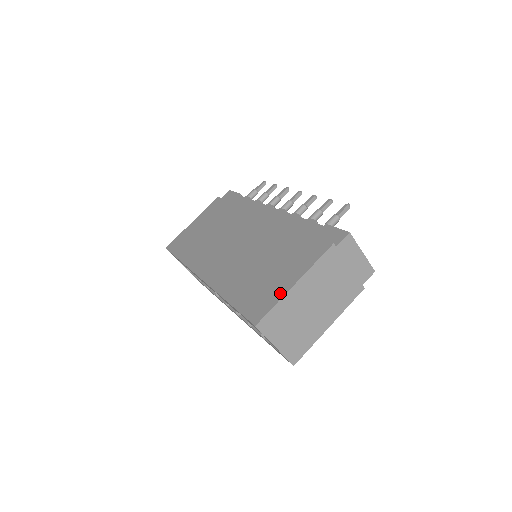
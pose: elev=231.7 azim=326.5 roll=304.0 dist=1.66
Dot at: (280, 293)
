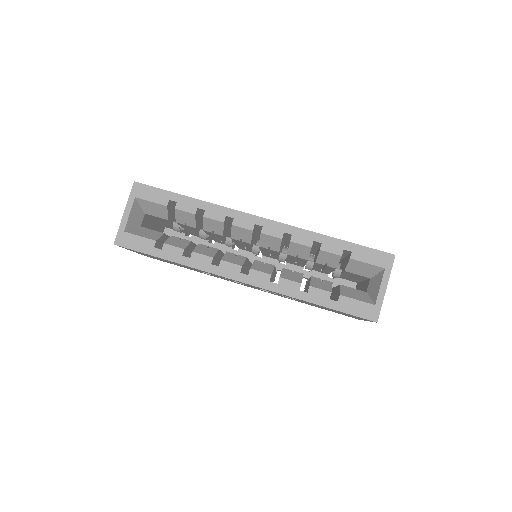
Dot at: occluded
